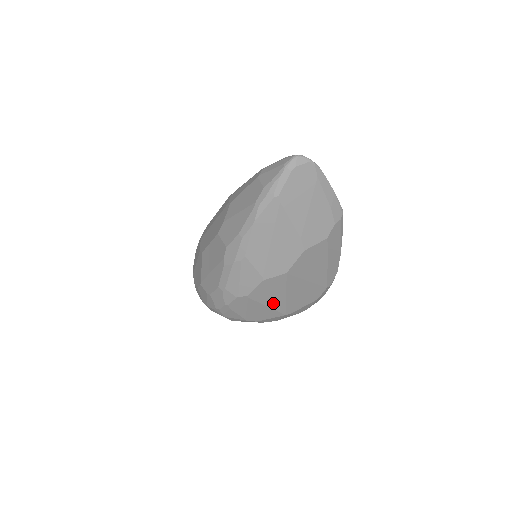
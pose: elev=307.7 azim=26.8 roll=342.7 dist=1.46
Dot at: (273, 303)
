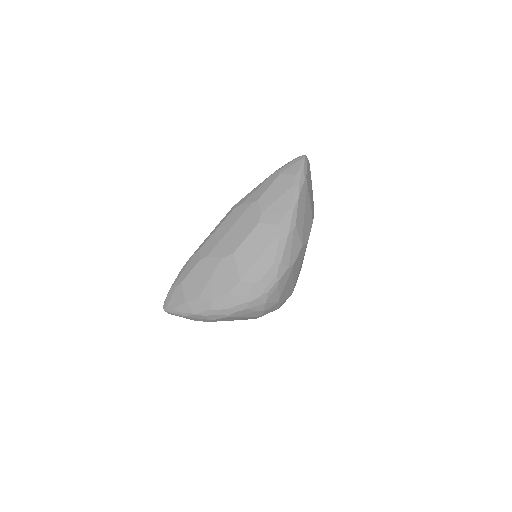
Dot at: (295, 276)
